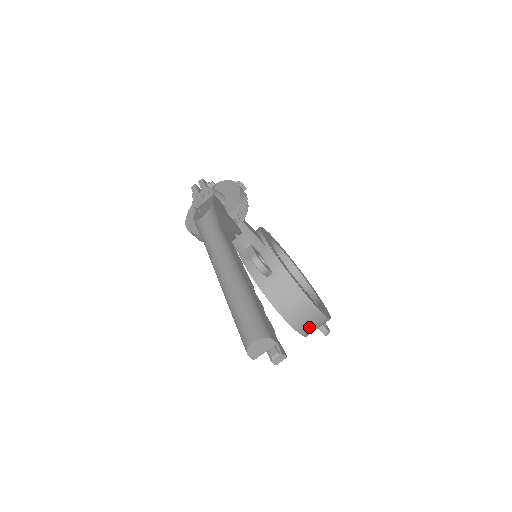
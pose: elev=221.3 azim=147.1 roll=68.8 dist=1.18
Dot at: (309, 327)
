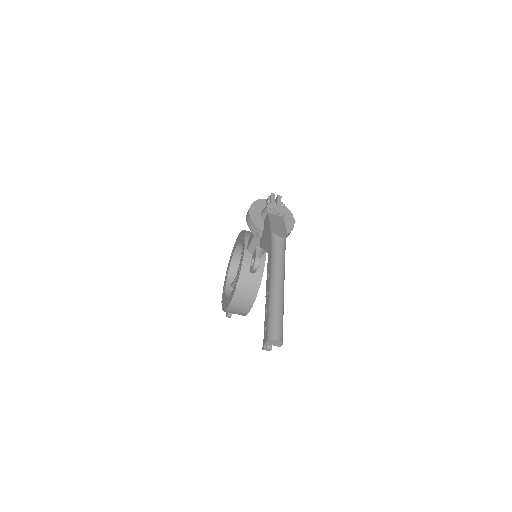
Dot at: (234, 311)
